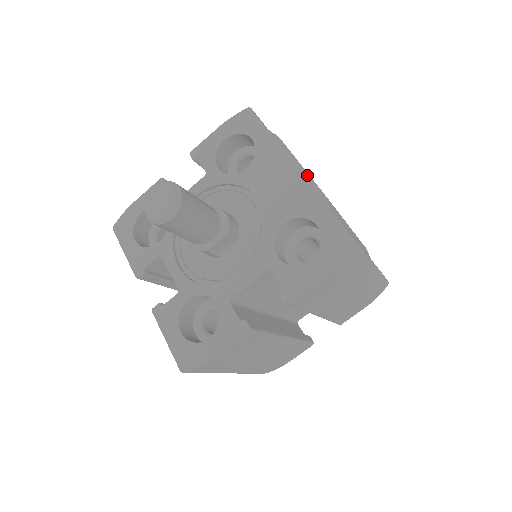
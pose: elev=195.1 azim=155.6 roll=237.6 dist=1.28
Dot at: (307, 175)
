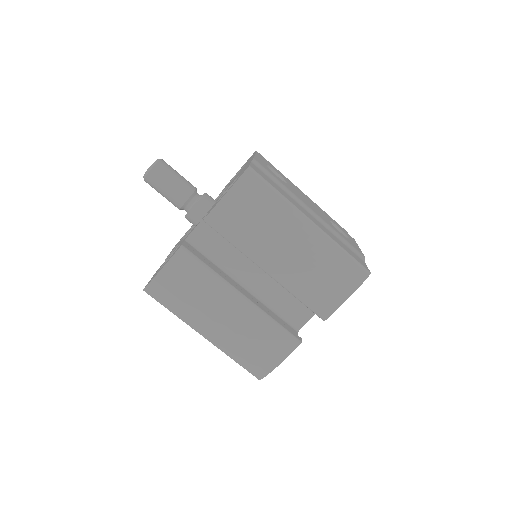
Dot at: occluded
